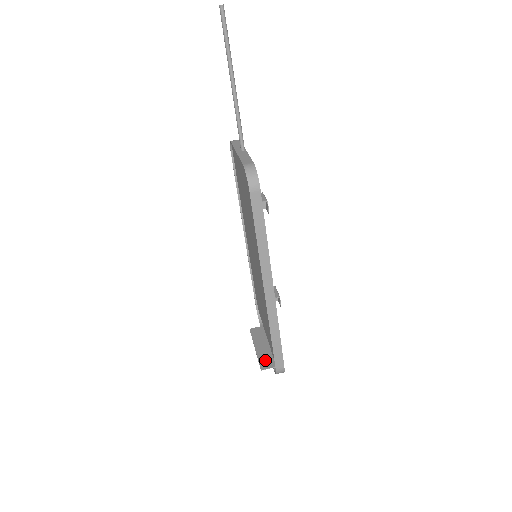
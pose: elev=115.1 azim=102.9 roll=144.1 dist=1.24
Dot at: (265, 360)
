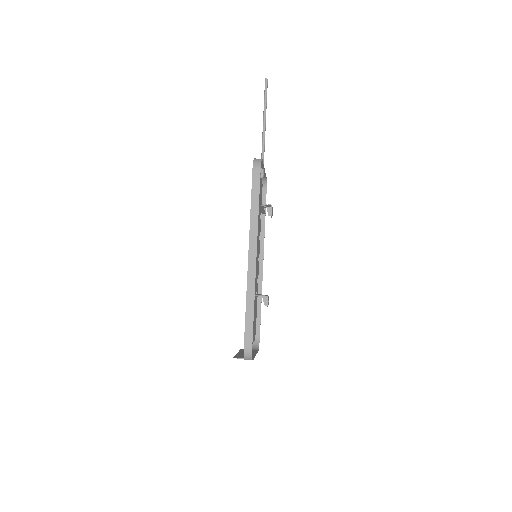
Dot at: (241, 356)
